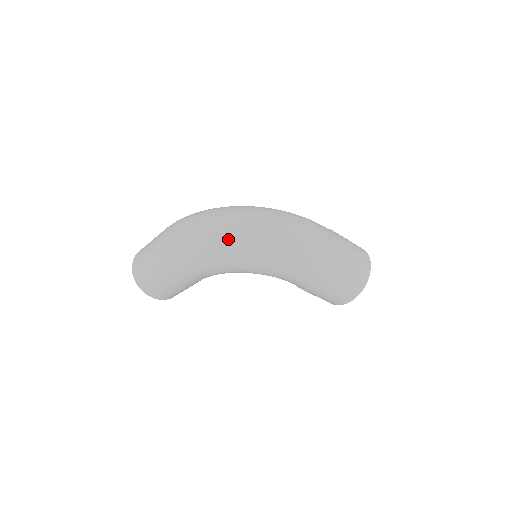
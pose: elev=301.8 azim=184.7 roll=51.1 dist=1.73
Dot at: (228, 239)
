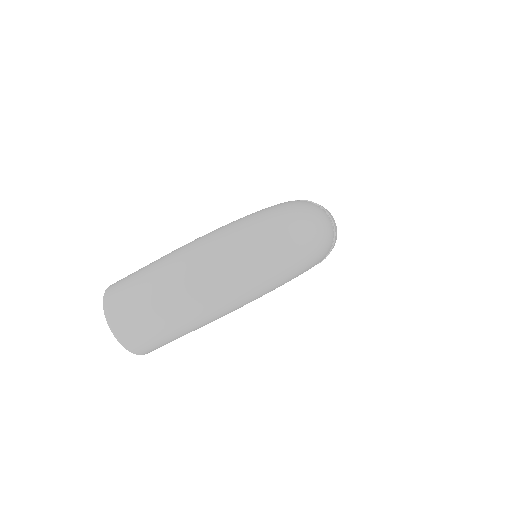
Dot at: (283, 266)
